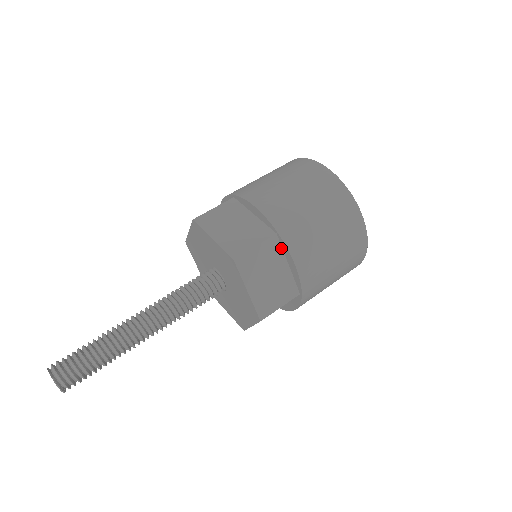
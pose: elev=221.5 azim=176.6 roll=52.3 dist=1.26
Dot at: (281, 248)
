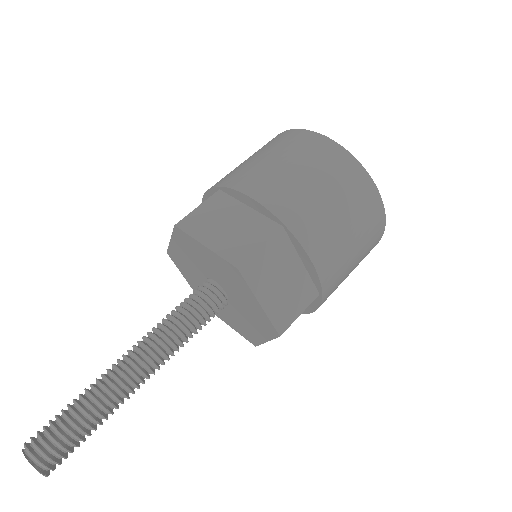
Dot at: occluded
